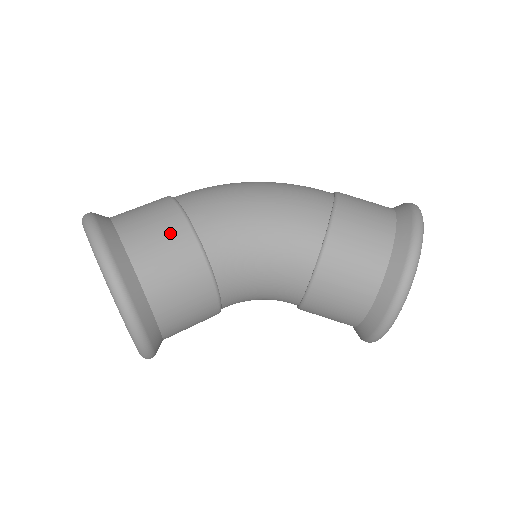
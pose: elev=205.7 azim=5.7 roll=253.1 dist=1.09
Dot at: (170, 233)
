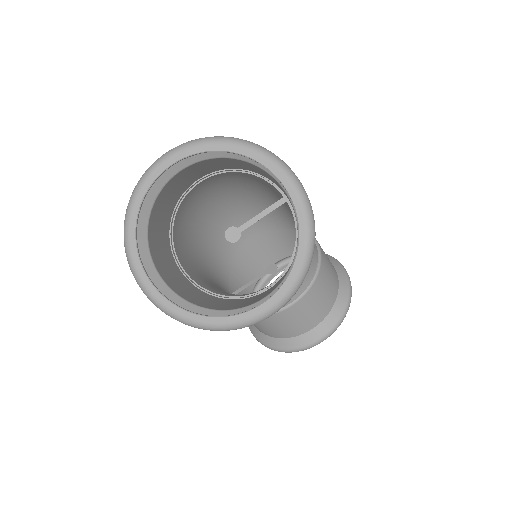
Dot at: occluded
